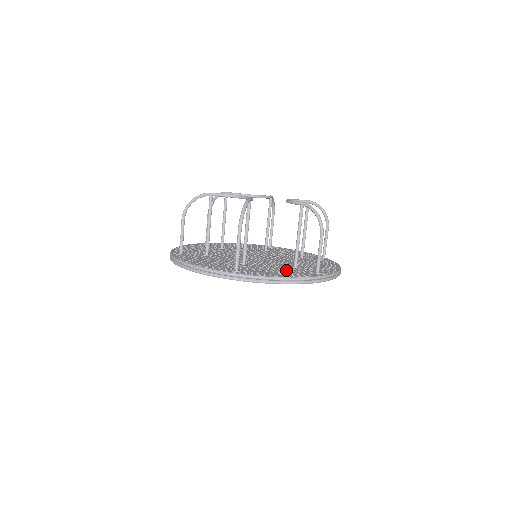
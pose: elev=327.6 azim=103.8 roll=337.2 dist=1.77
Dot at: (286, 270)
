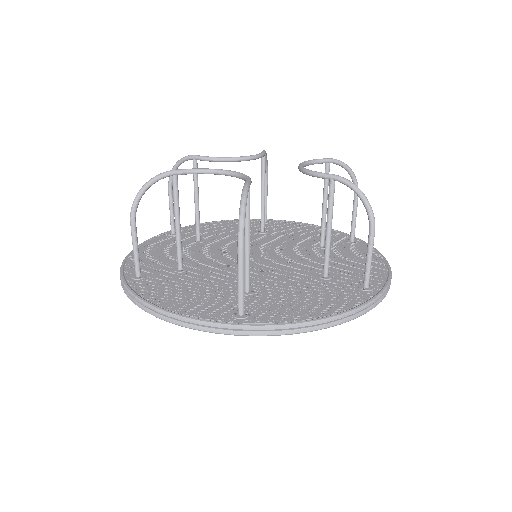
Dot at: (317, 292)
